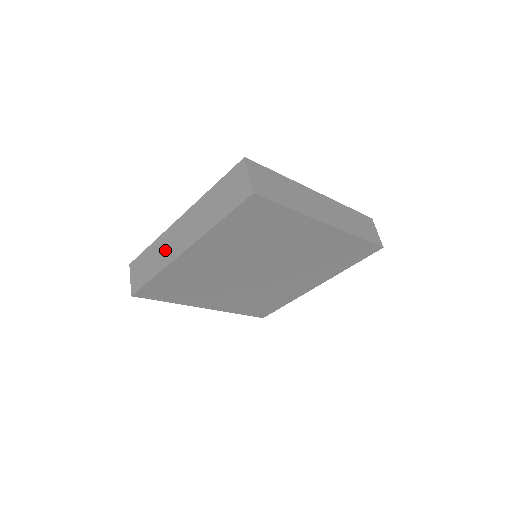
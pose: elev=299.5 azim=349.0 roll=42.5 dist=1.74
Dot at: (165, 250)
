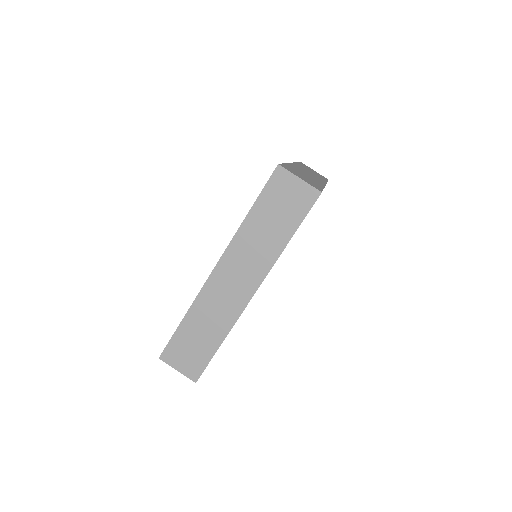
Dot at: (218, 310)
